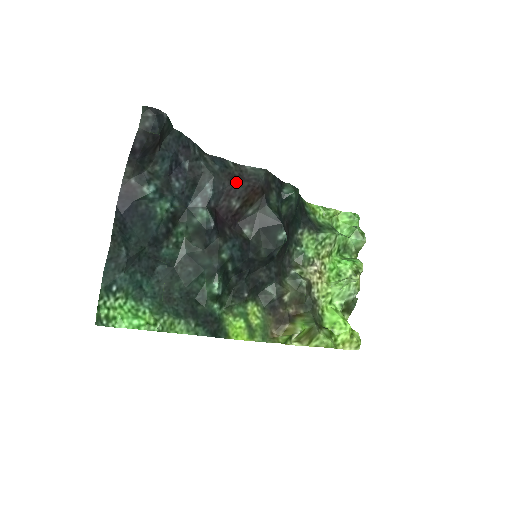
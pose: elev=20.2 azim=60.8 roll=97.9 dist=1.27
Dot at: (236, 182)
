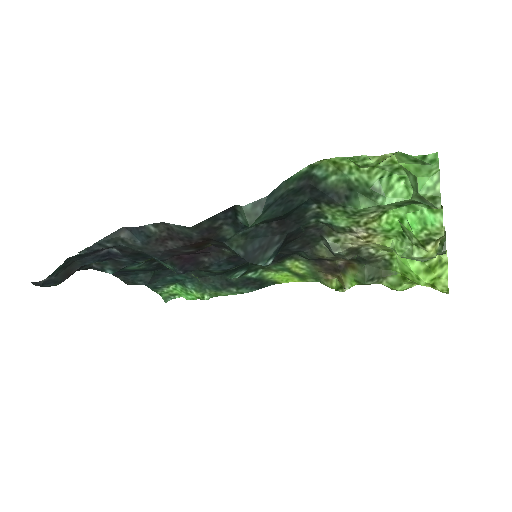
Dot at: (170, 244)
